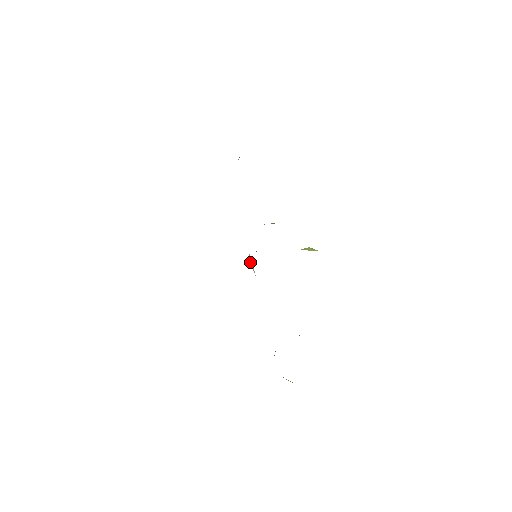
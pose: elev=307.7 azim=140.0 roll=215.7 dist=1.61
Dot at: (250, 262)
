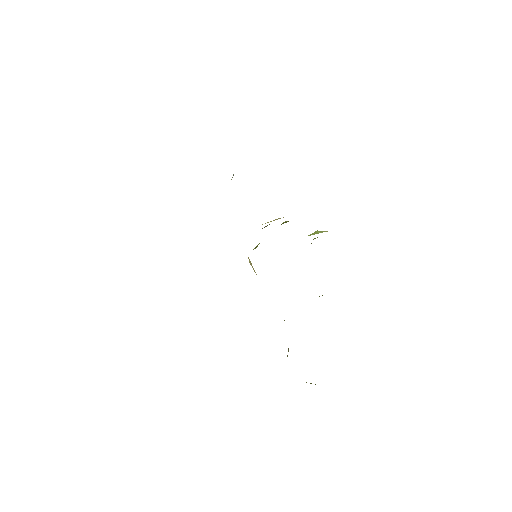
Dot at: occluded
